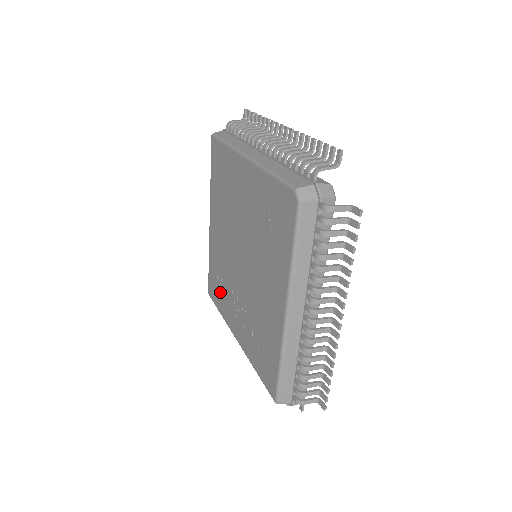
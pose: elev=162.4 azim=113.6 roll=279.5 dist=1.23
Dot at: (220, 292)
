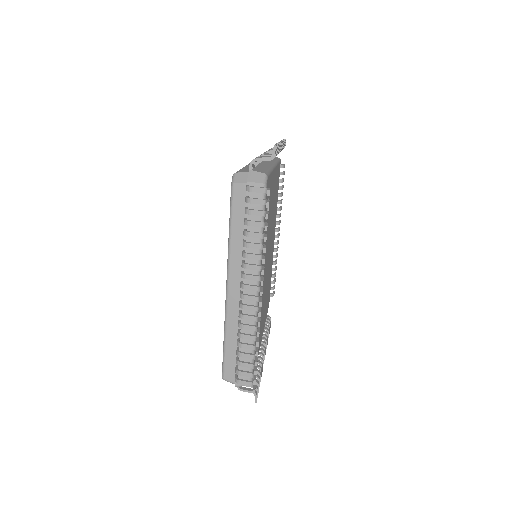
Dot at: occluded
